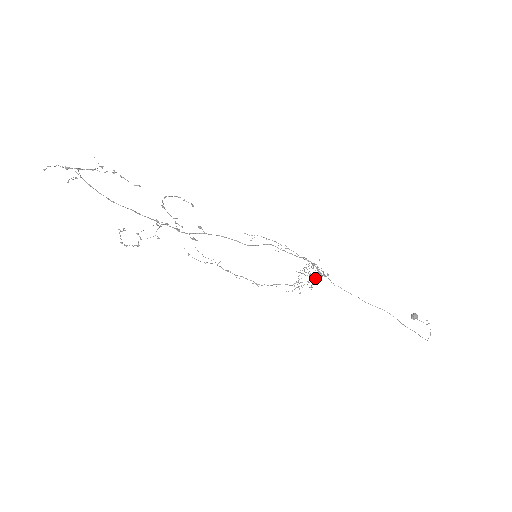
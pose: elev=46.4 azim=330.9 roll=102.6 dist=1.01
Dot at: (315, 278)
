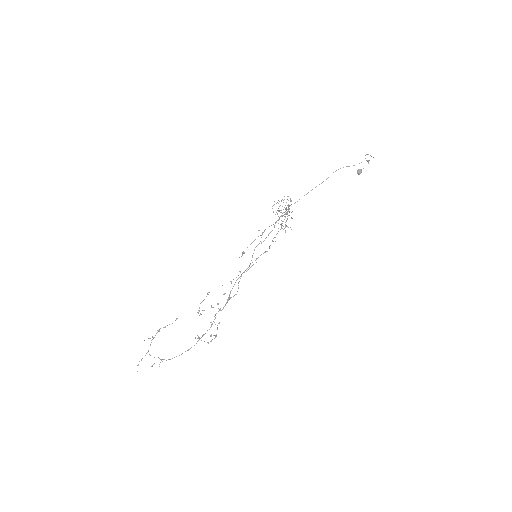
Dot at: occluded
